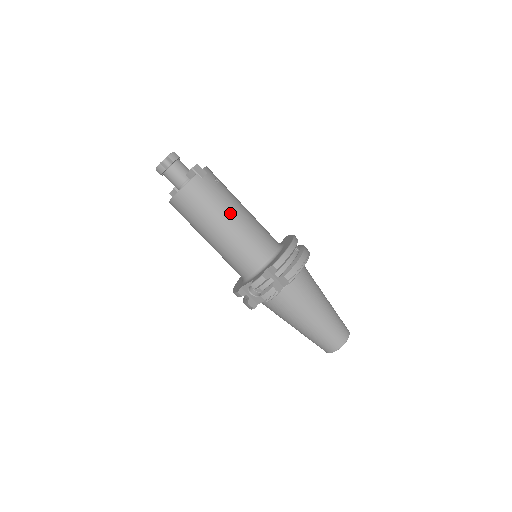
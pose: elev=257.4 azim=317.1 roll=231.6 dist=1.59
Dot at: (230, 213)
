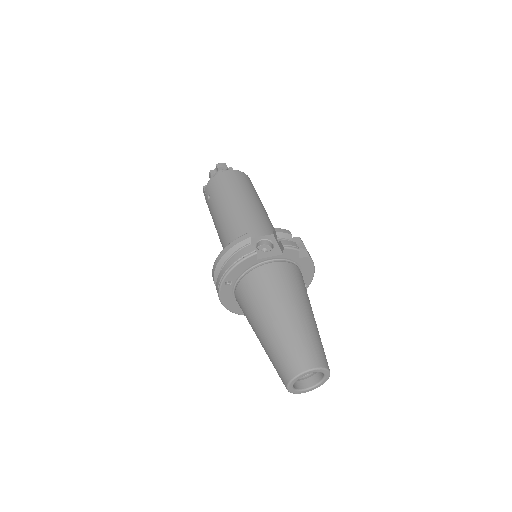
Dot at: occluded
